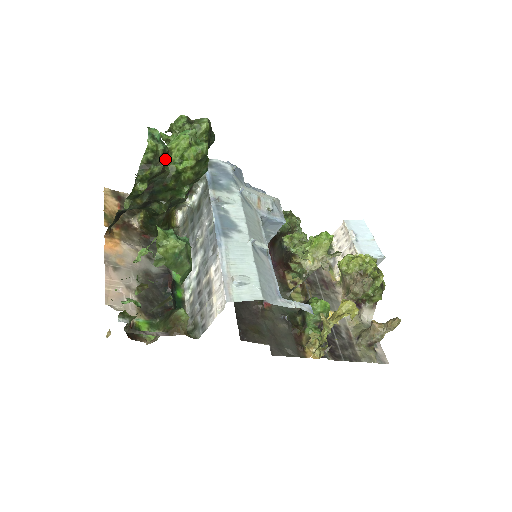
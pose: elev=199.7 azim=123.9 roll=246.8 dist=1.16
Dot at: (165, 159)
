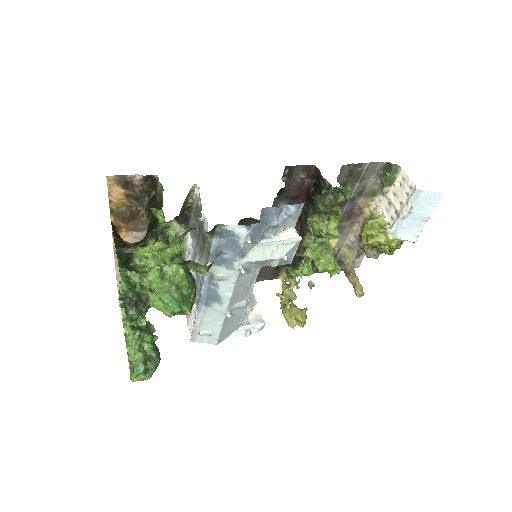
Dot at: occluded
